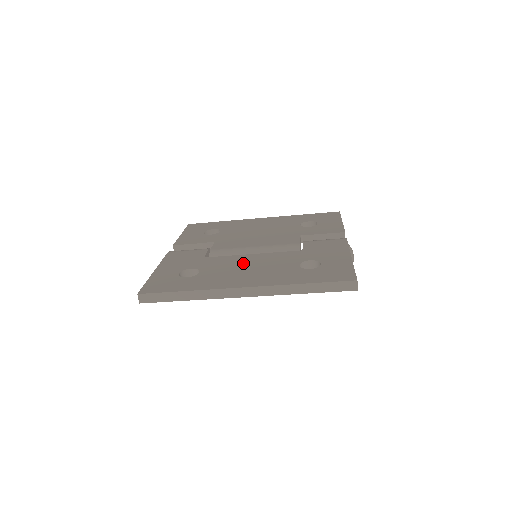
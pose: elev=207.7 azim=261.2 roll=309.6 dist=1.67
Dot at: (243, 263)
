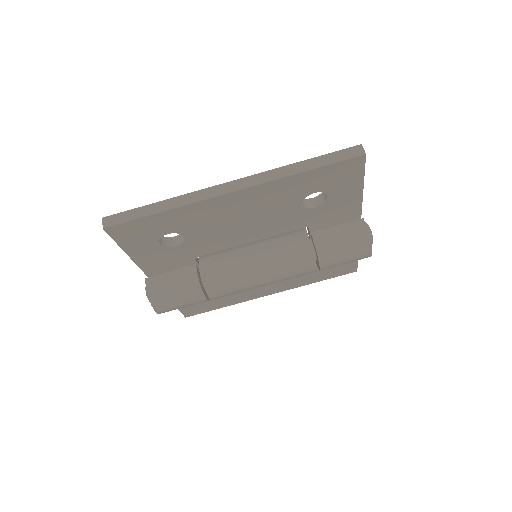
Dot at: occluded
